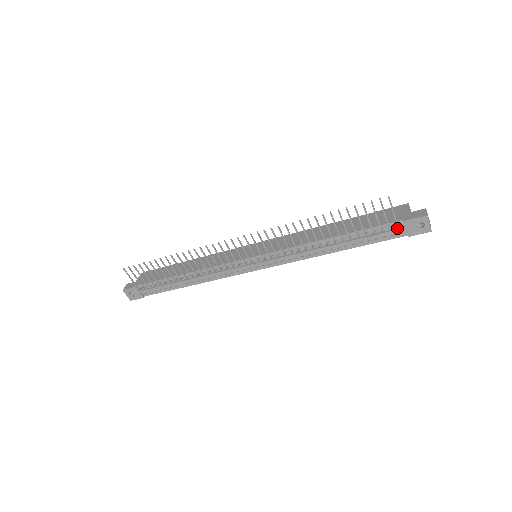
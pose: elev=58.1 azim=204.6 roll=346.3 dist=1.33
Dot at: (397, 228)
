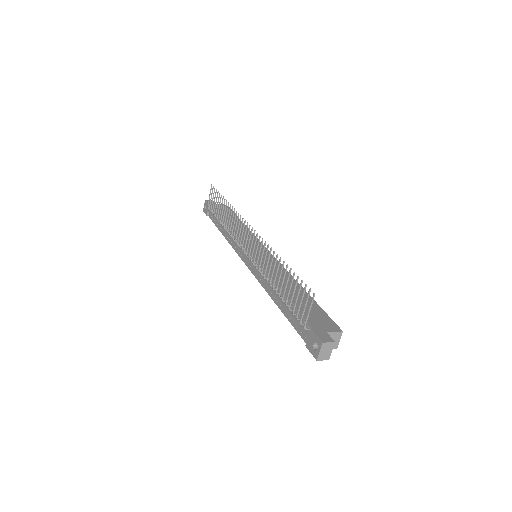
Dot at: (307, 330)
